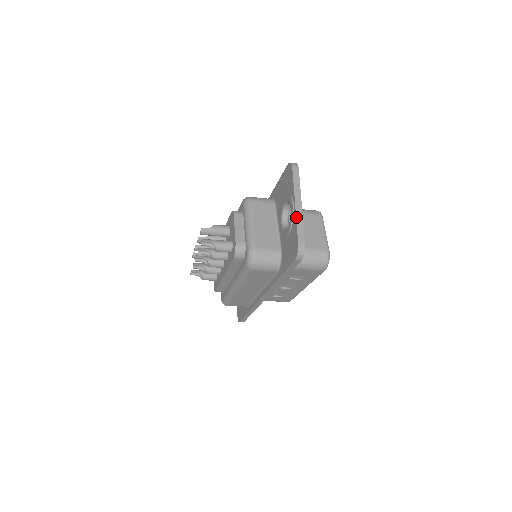
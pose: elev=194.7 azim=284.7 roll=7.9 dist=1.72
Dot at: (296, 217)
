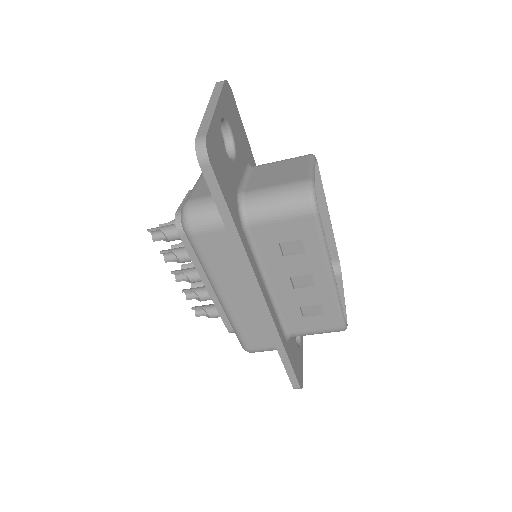
Dot at: (203, 117)
